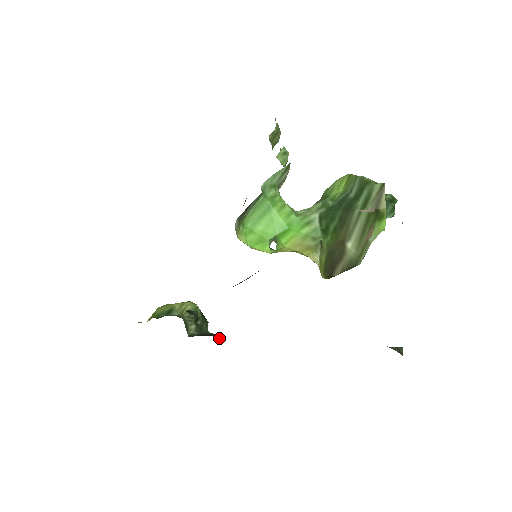
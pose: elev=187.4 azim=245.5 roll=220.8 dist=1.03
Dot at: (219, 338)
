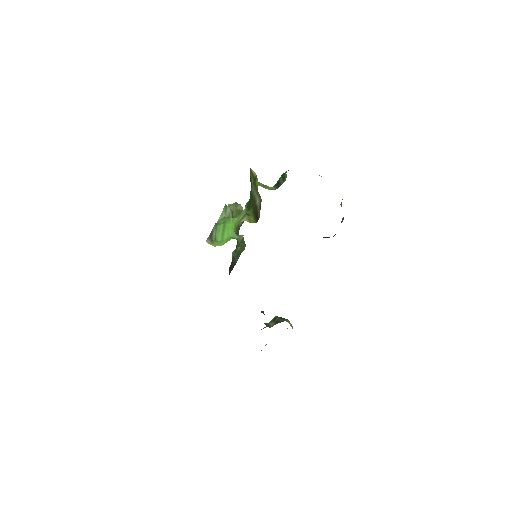
Dot at: occluded
